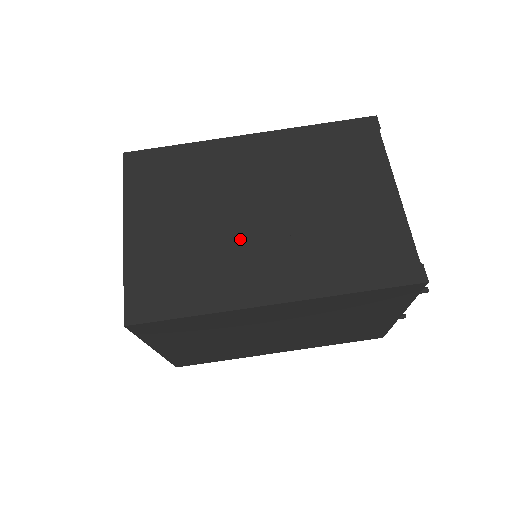
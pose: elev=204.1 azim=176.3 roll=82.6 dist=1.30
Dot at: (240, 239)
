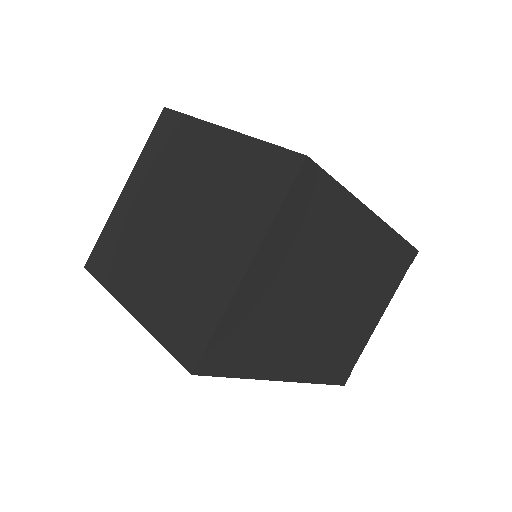
Dot at: (306, 319)
